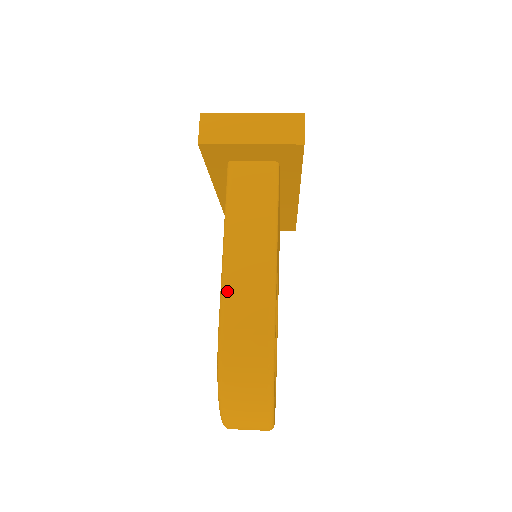
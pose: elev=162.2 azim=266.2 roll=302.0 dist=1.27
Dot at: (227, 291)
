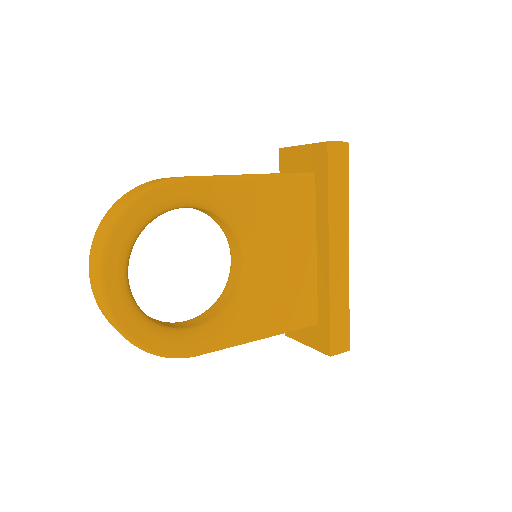
Dot at: occluded
